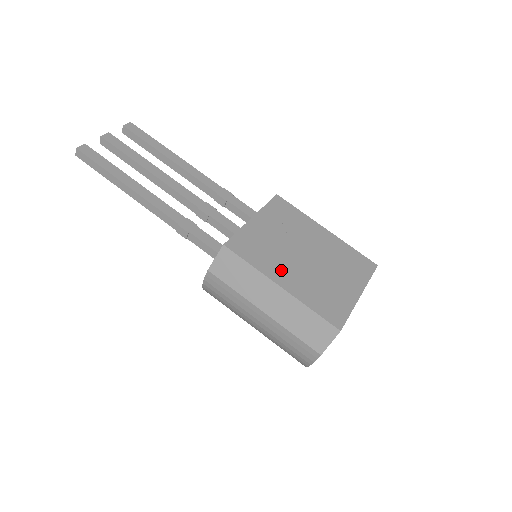
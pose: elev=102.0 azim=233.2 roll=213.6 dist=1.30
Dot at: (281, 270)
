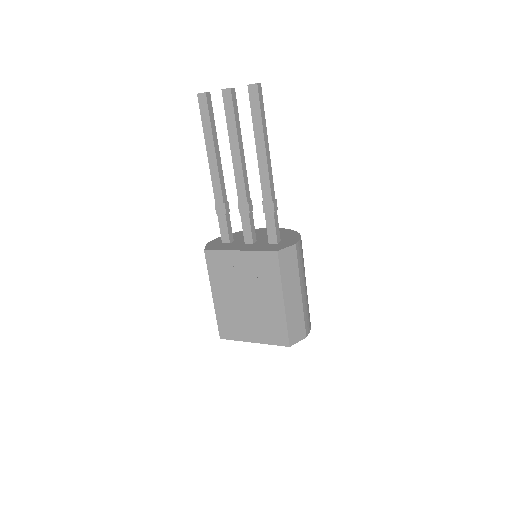
Dot at: (222, 290)
